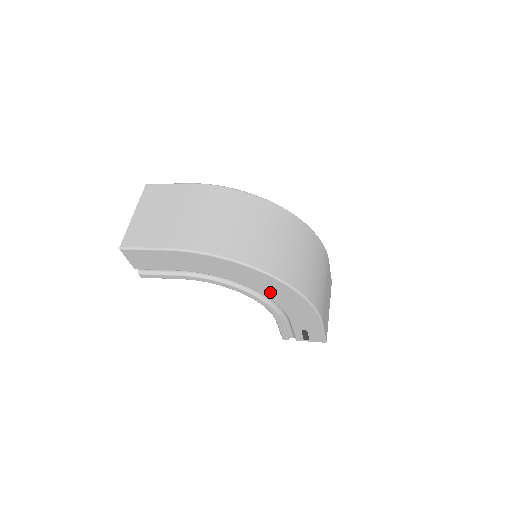
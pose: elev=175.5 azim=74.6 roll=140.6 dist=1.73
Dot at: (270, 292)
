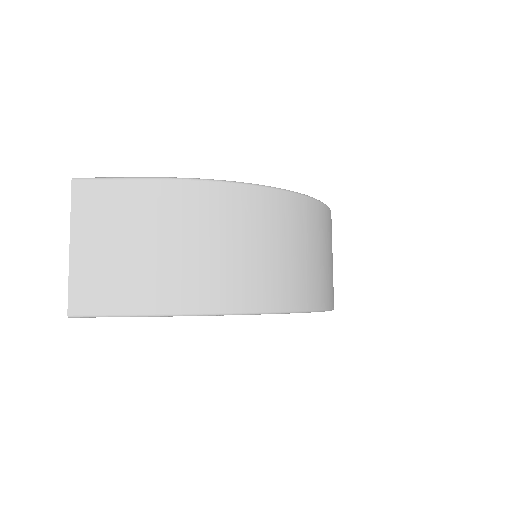
Dot at: occluded
